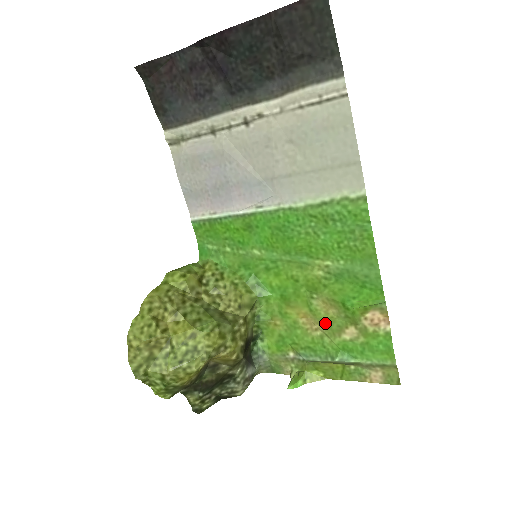
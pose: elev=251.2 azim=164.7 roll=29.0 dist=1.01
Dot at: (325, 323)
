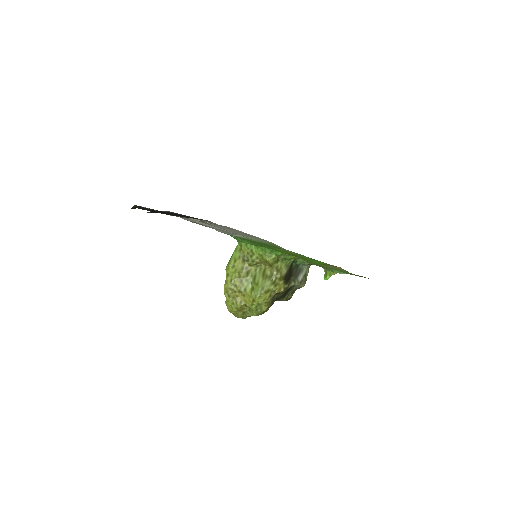
Dot at: occluded
